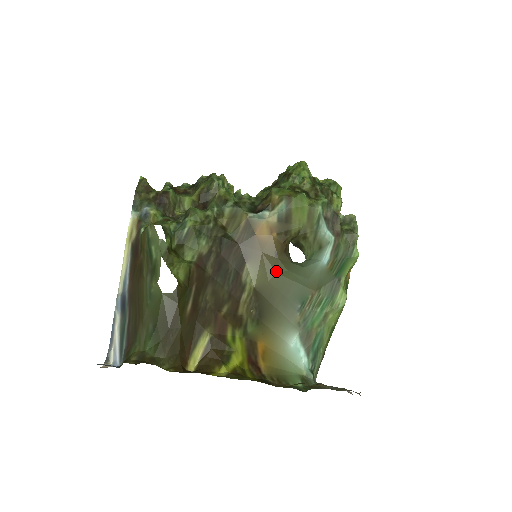
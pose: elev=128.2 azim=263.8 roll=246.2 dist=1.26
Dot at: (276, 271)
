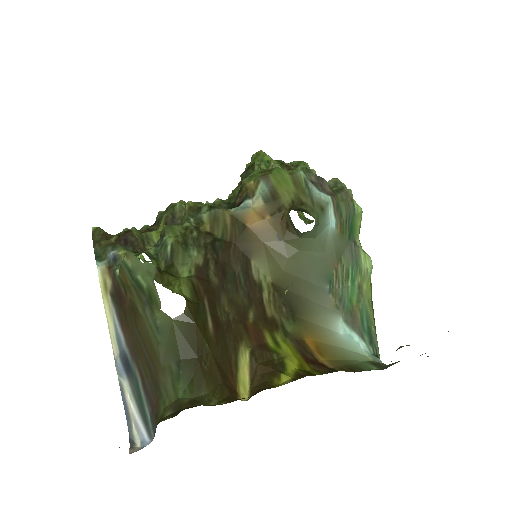
Dot at: (287, 256)
